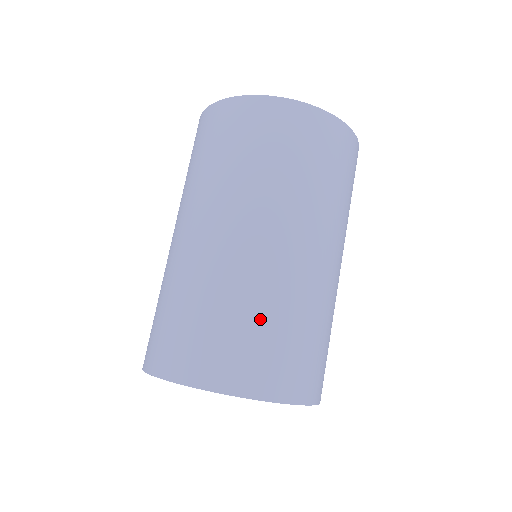
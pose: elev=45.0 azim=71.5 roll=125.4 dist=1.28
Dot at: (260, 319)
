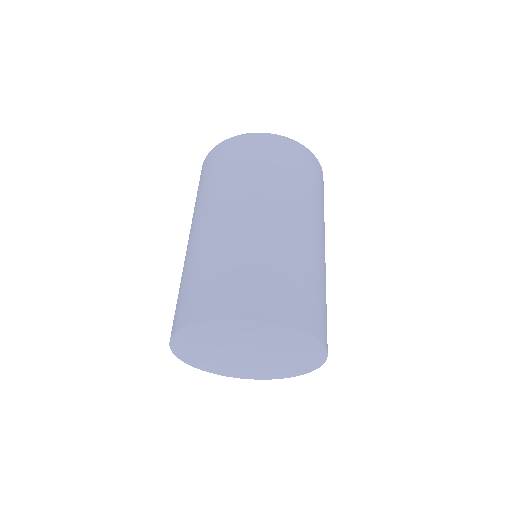
Dot at: (231, 264)
